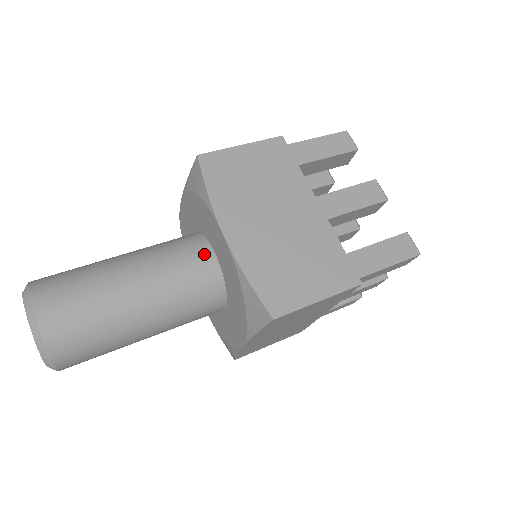
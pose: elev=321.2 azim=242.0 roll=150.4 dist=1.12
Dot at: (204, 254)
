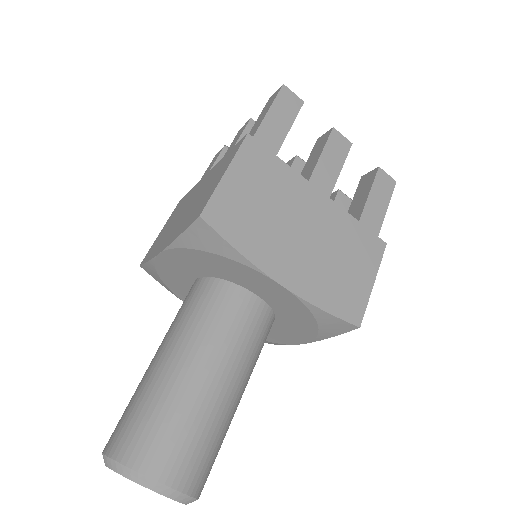
Dot at: (247, 302)
